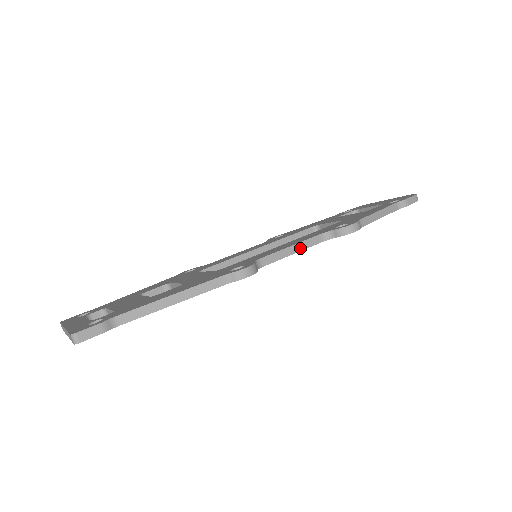
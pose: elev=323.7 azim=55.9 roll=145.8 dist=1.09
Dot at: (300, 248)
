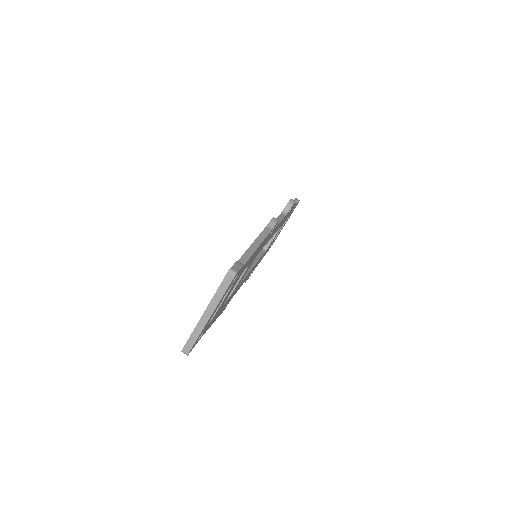
Dot at: (280, 220)
